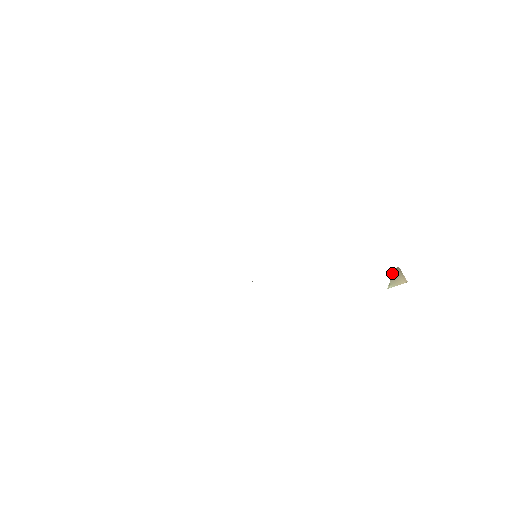
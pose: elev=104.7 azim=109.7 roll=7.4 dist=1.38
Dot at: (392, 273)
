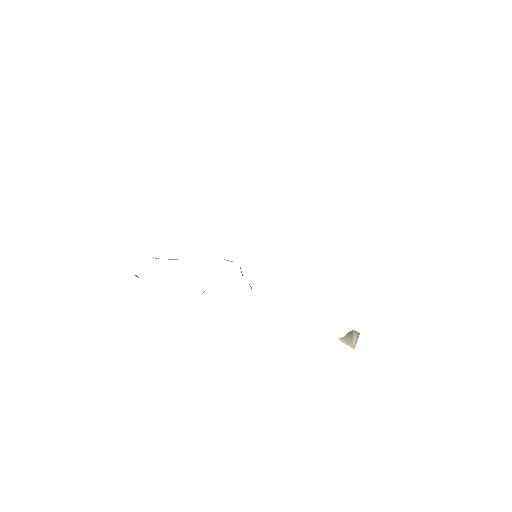
Dot at: (351, 333)
